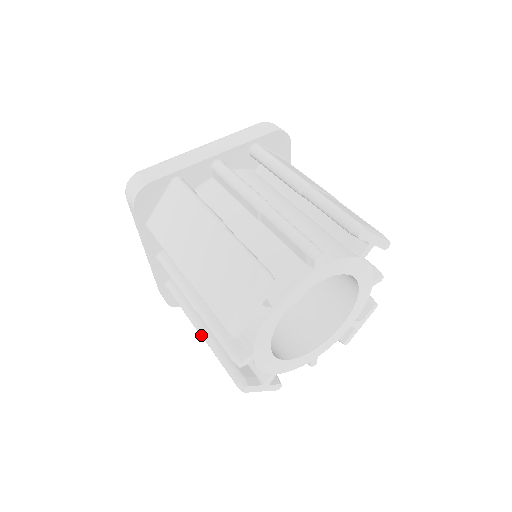
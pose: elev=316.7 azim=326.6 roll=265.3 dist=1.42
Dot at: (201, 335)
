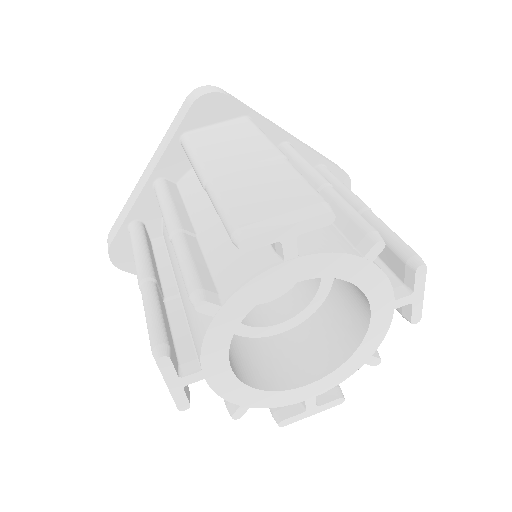
Dot at: (142, 280)
